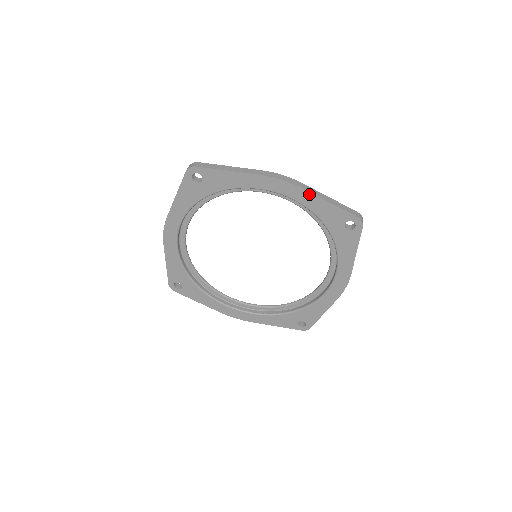
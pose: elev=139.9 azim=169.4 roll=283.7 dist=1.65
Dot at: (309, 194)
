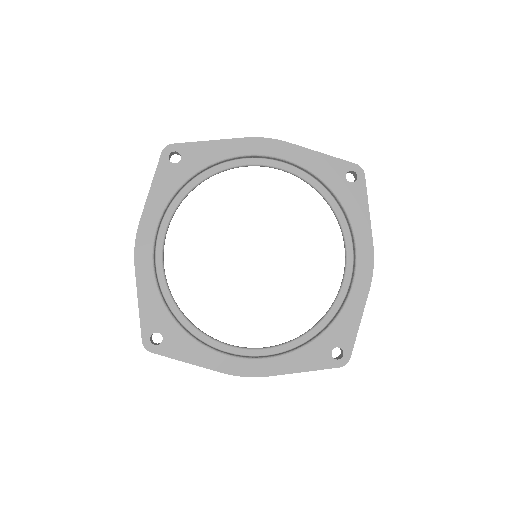
Dot at: (299, 148)
